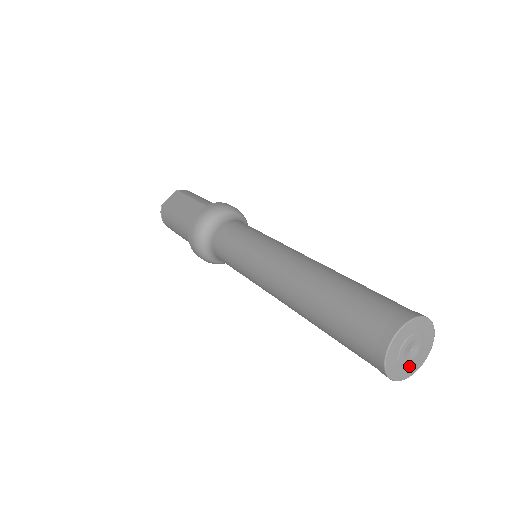
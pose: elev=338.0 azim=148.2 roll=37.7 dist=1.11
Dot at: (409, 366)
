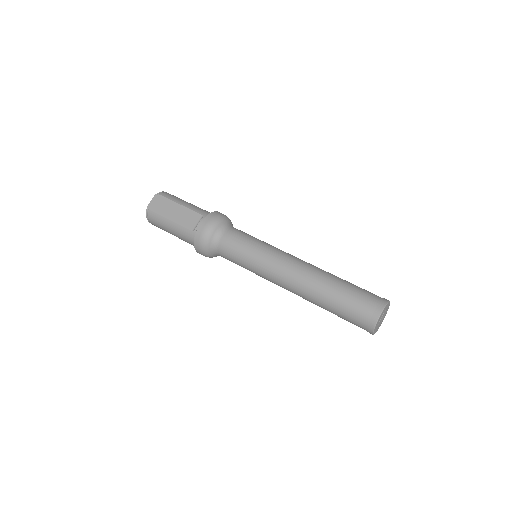
Dot at: (379, 325)
